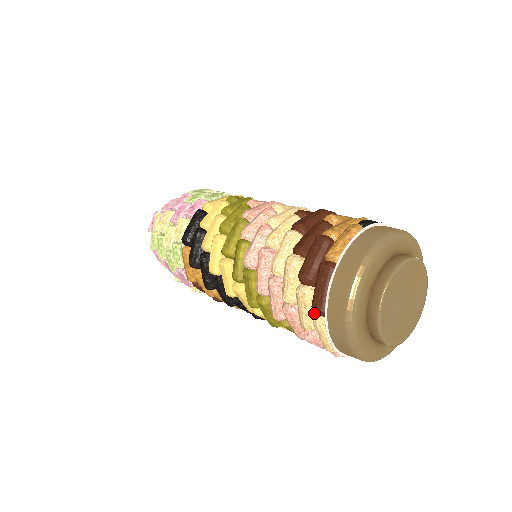
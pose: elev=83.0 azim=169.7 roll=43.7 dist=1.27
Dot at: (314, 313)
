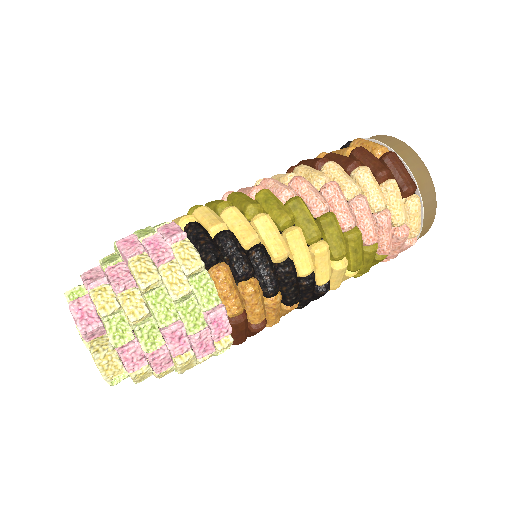
Dot at: (402, 202)
